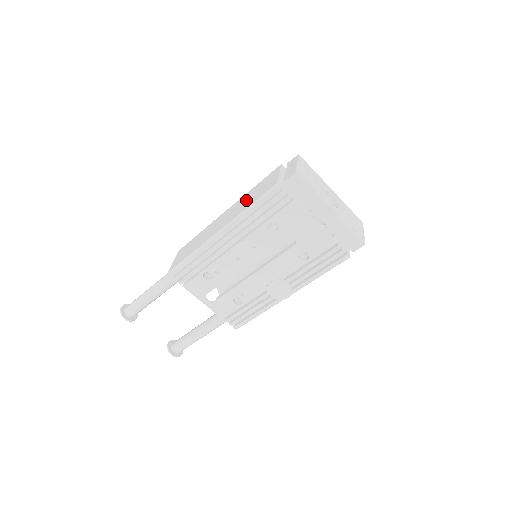
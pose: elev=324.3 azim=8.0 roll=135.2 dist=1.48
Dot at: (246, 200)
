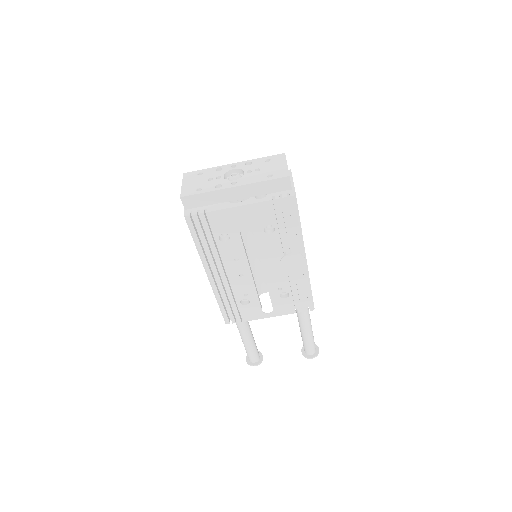
Dot at: occluded
